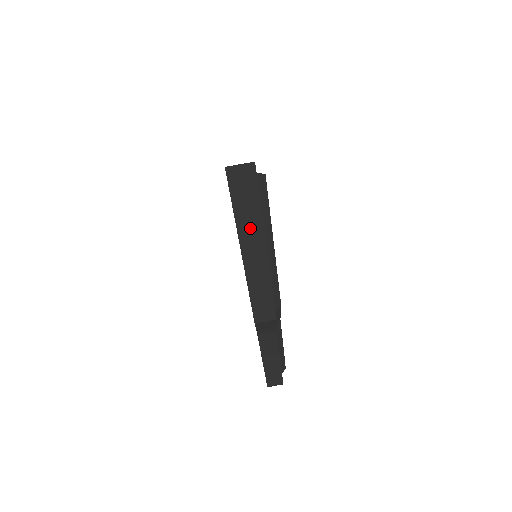
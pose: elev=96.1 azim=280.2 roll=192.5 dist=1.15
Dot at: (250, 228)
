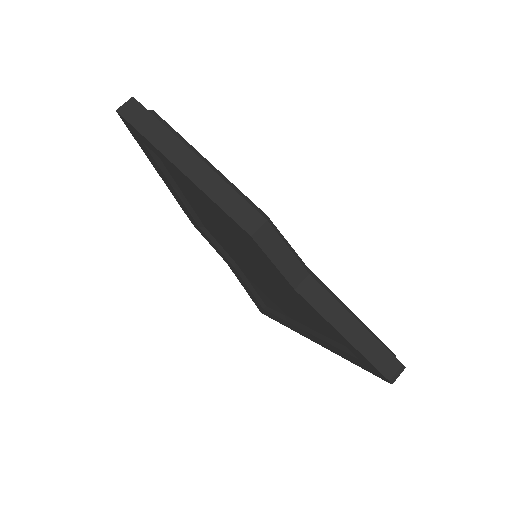
Dot at: (168, 144)
